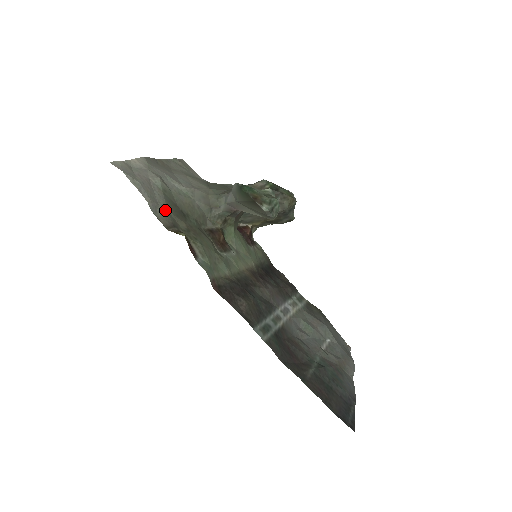
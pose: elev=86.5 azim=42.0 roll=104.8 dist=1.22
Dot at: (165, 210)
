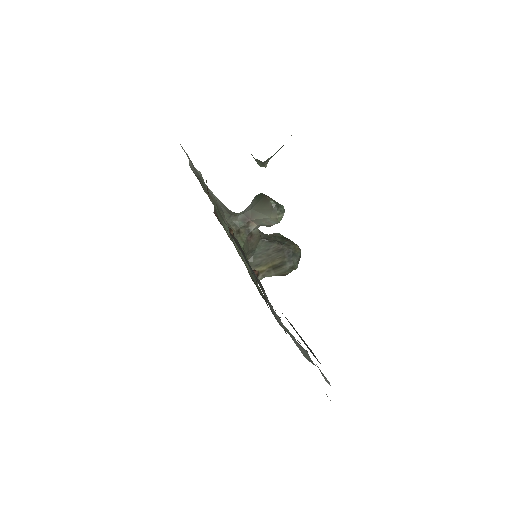
Dot at: (198, 176)
